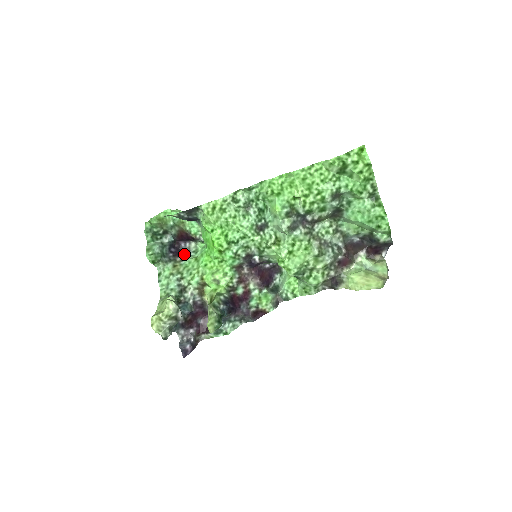
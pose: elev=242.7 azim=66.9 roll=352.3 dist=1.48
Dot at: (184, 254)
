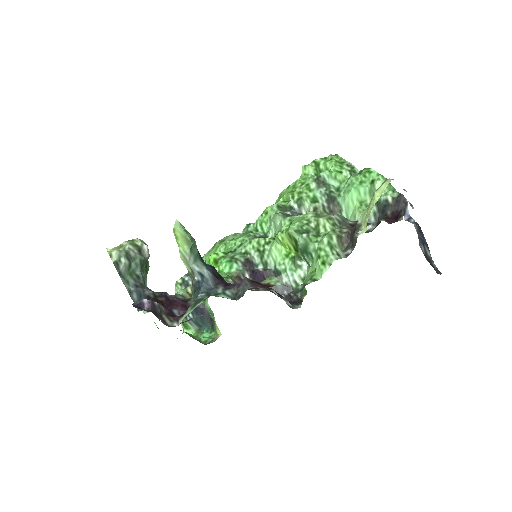
Dot at: occluded
